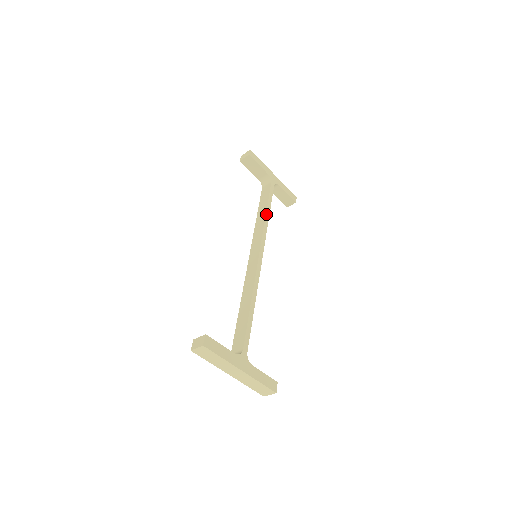
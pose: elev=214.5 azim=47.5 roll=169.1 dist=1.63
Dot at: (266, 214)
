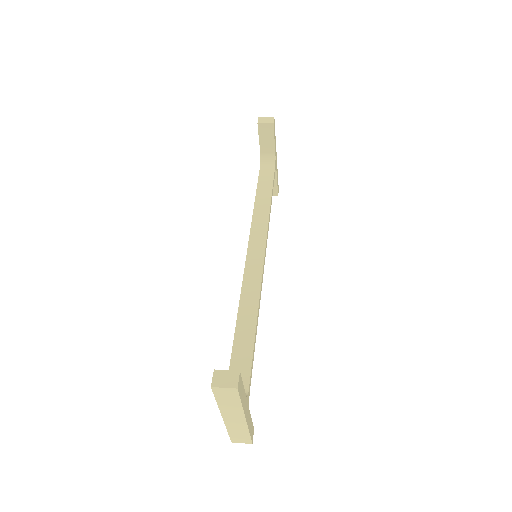
Dot at: (270, 205)
